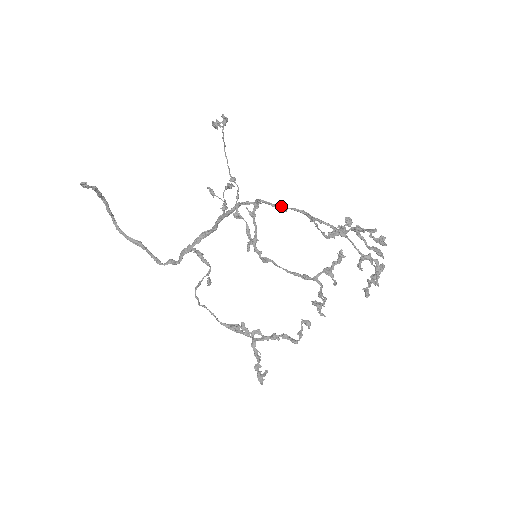
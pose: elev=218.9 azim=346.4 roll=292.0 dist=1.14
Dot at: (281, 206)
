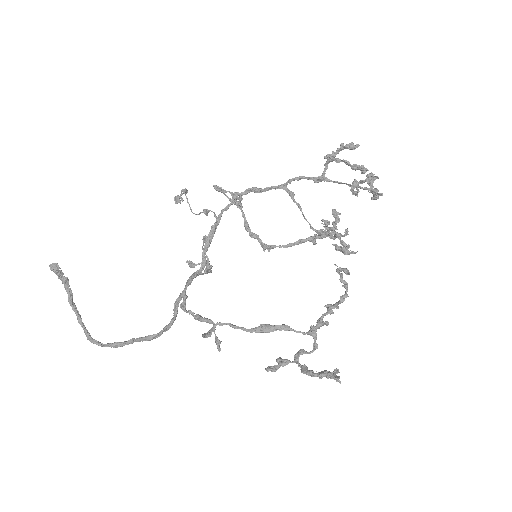
Dot at: (257, 188)
